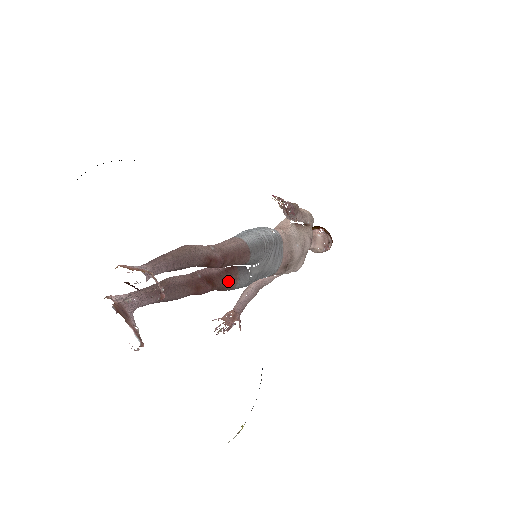
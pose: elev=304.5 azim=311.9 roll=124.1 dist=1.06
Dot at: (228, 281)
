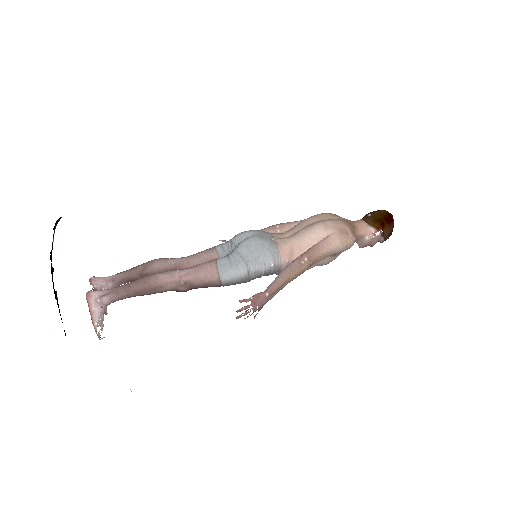
Dot at: occluded
